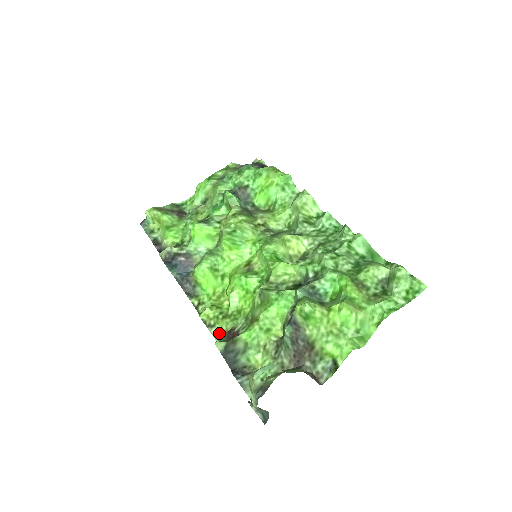
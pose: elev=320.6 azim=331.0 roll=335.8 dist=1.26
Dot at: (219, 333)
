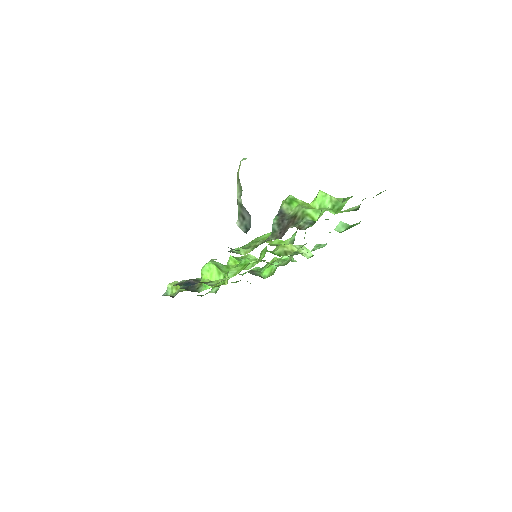
Dot at: (214, 284)
